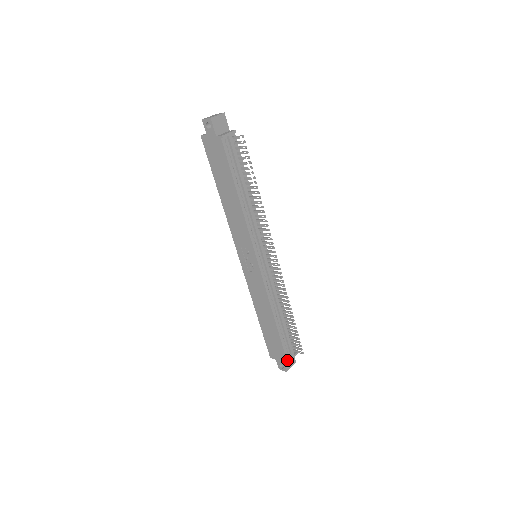
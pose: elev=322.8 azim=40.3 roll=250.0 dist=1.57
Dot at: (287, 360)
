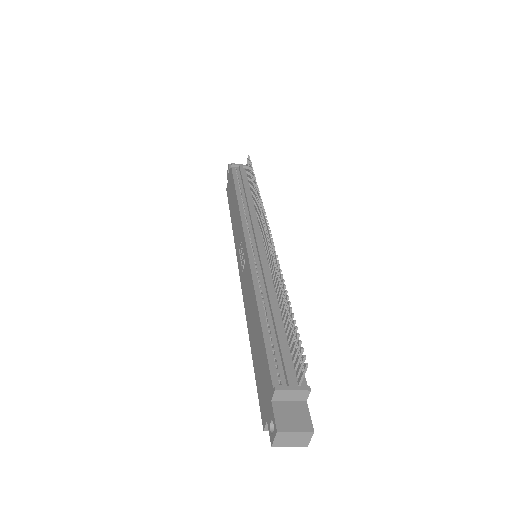
Dot at: (273, 387)
